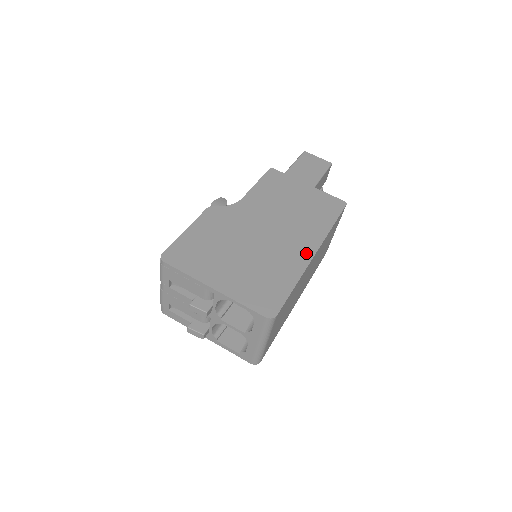
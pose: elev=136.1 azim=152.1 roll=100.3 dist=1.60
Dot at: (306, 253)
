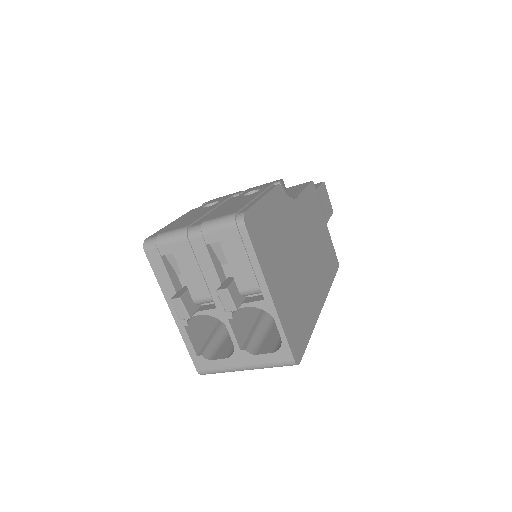
Dot at: (319, 301)
